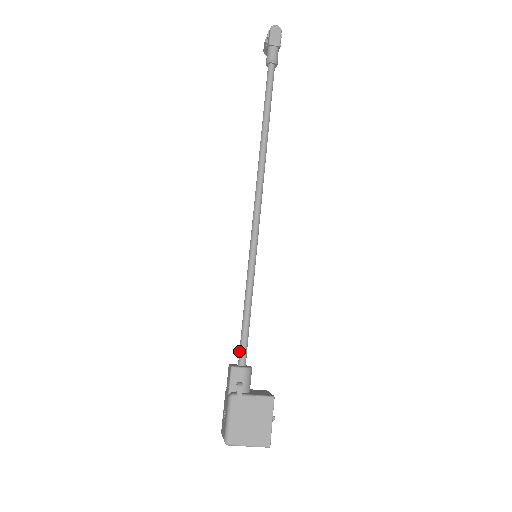
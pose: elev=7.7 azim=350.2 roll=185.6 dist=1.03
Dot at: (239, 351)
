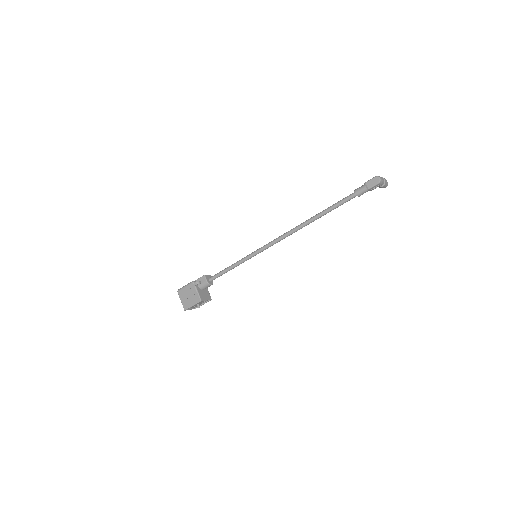
Dot at: (214, 275)
